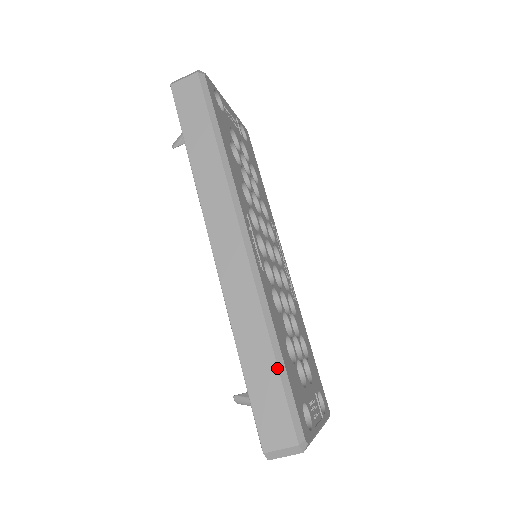
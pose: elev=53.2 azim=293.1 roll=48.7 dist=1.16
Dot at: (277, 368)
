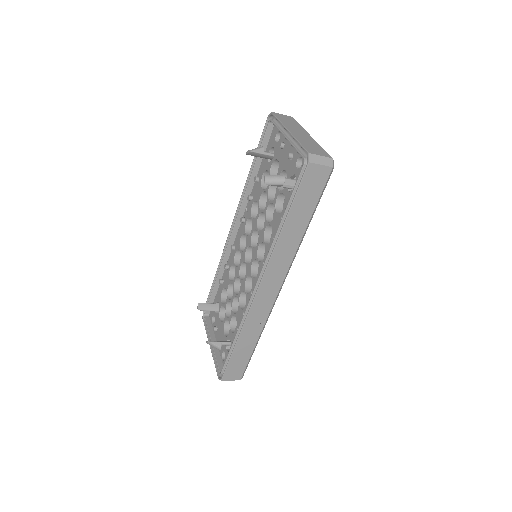
Dot at: (252, 352)
